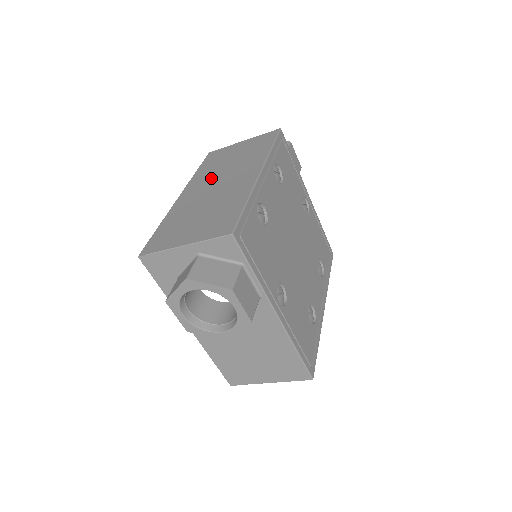
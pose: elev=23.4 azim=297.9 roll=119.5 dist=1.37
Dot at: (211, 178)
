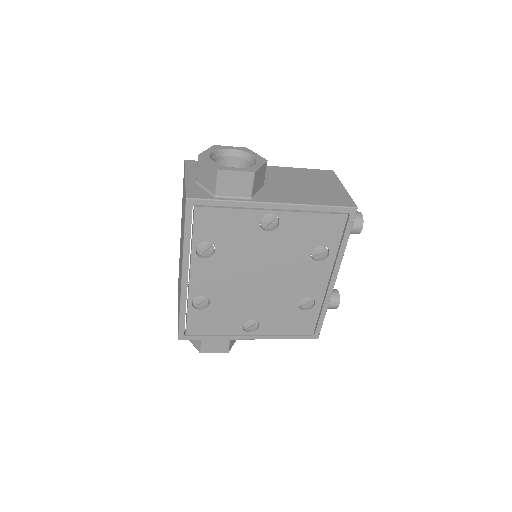
Dot at: (181, 233)
